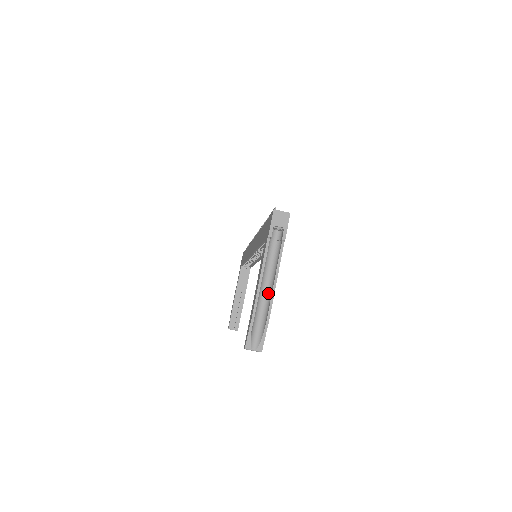
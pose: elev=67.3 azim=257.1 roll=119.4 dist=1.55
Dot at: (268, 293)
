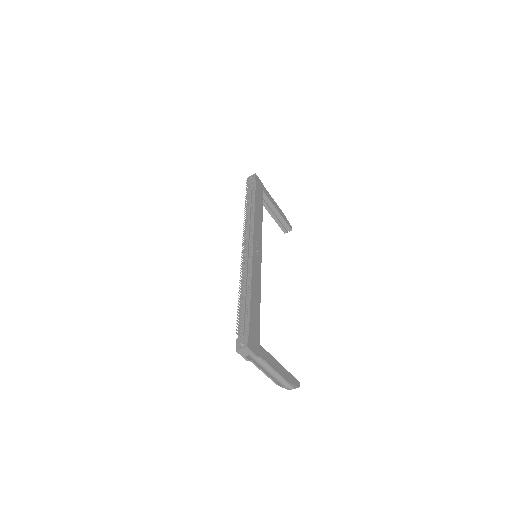
Dot at: occluded
